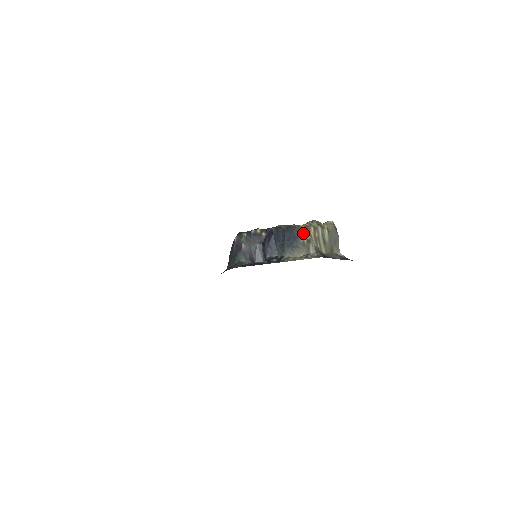
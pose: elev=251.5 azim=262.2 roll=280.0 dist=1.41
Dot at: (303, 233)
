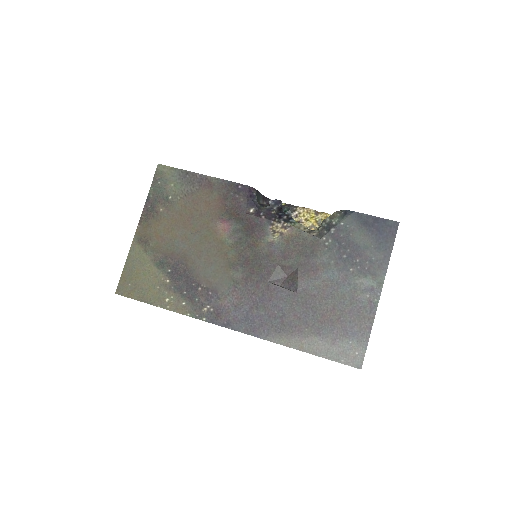
Dot at: occluded
